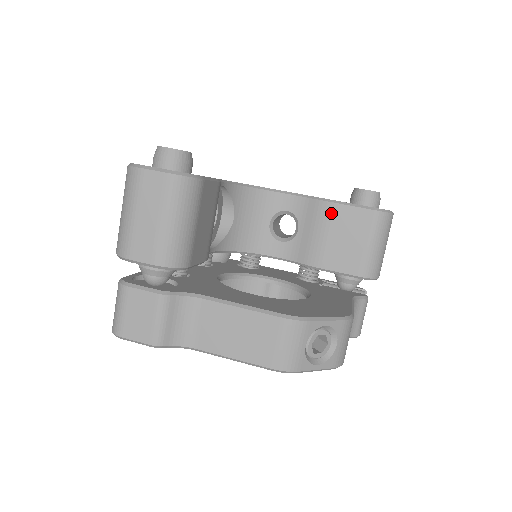
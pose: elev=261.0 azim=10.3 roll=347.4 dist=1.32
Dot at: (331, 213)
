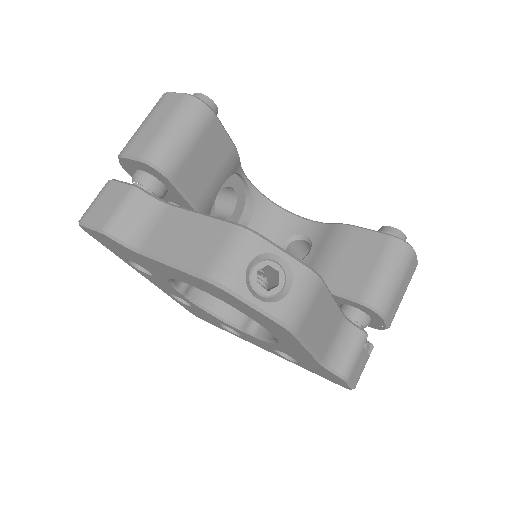
Dot at: (345, 235)
